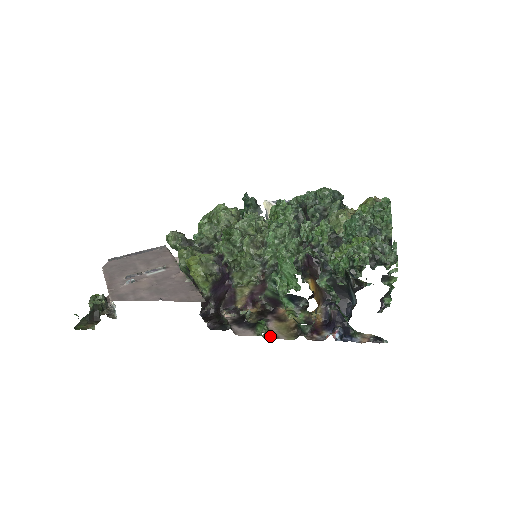
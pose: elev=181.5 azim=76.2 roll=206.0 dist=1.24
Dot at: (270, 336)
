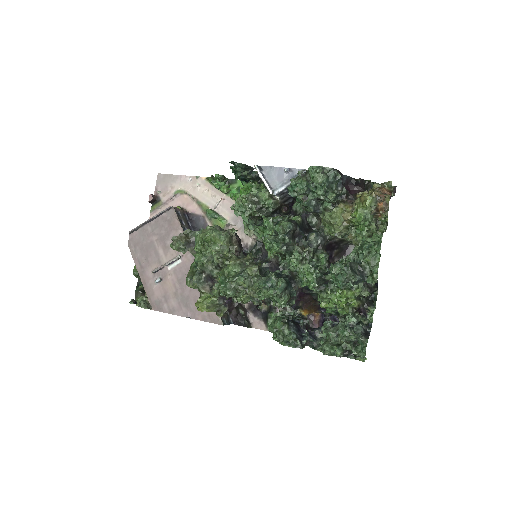
Dot at: occluded
